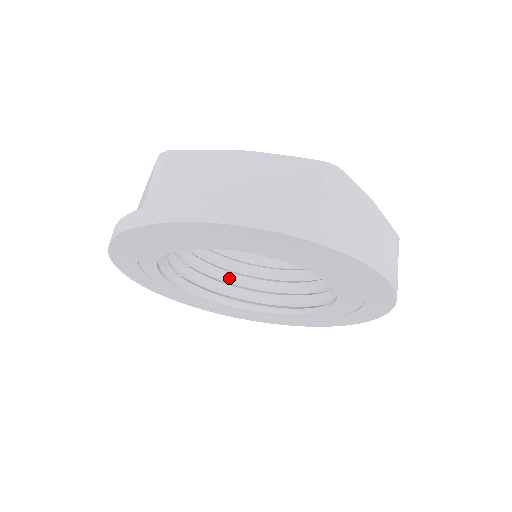
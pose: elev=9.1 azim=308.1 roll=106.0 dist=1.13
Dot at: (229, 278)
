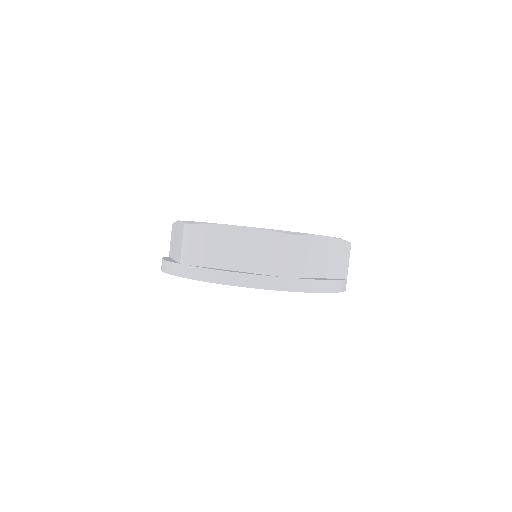
Dot at: occluded
